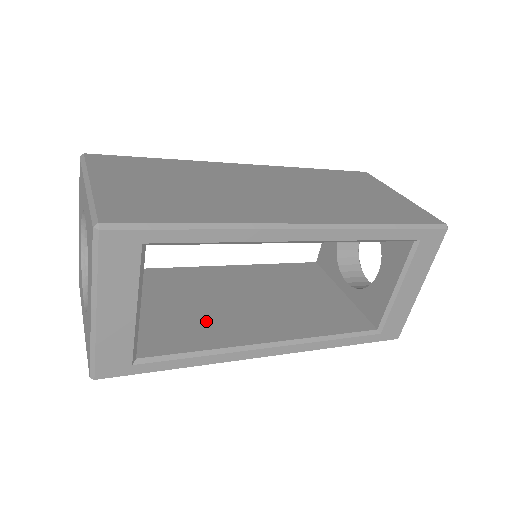
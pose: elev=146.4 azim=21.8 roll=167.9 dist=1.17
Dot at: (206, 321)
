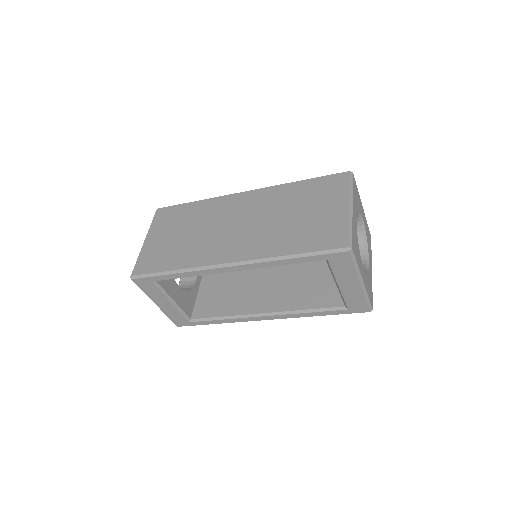
Dot at: (235, 295)
